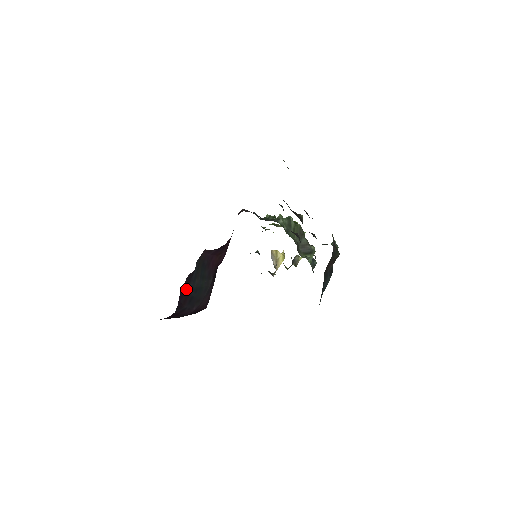
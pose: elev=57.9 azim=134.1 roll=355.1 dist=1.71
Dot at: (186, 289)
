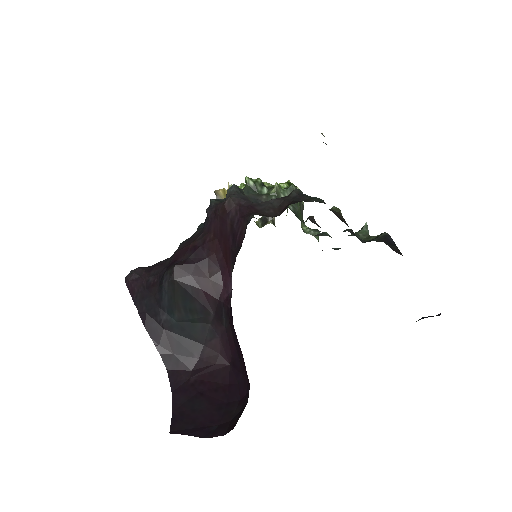
Dot at: (155, 322)
